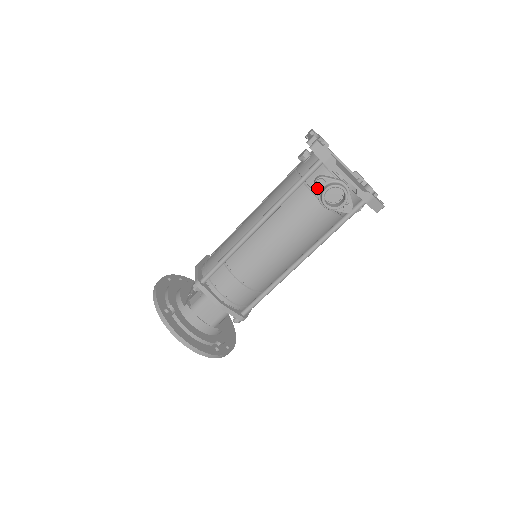
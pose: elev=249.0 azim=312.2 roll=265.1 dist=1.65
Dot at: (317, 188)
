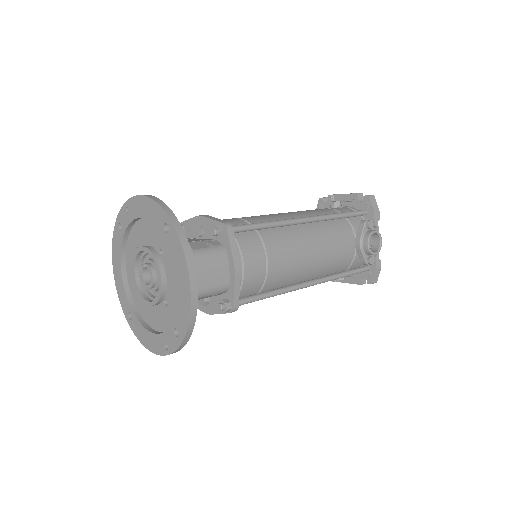
Dot at: (365, 226)
